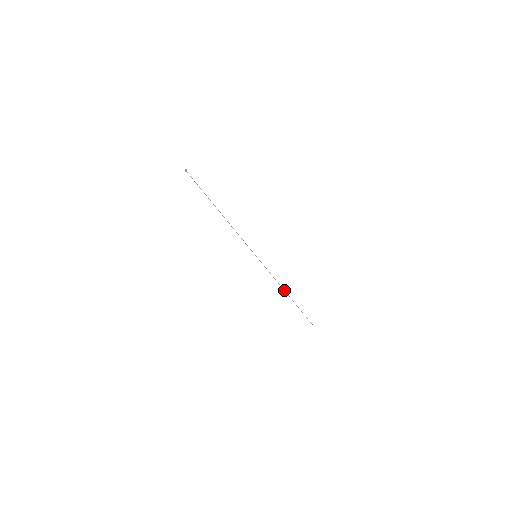
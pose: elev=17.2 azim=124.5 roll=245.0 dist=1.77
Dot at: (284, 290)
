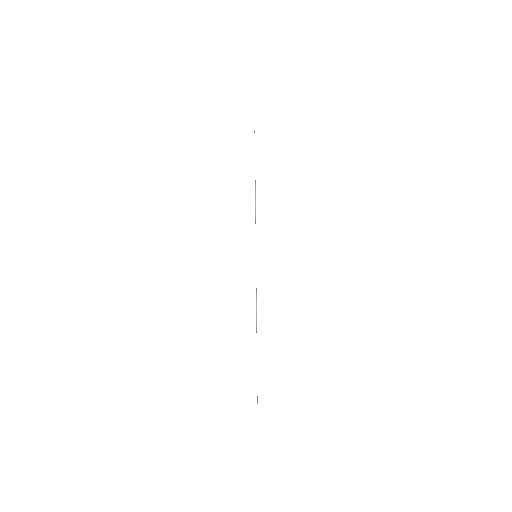
Dot at: (256, 321)
